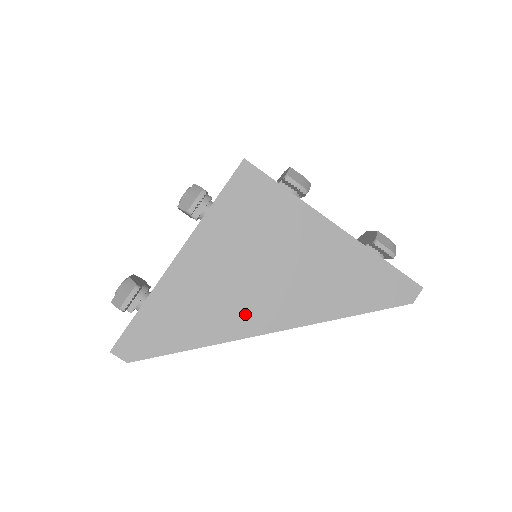
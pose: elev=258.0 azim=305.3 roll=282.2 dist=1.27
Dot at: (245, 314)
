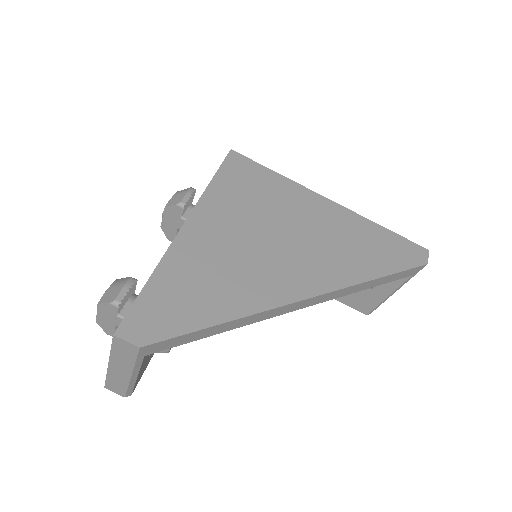
Dot at: (273, 281)
